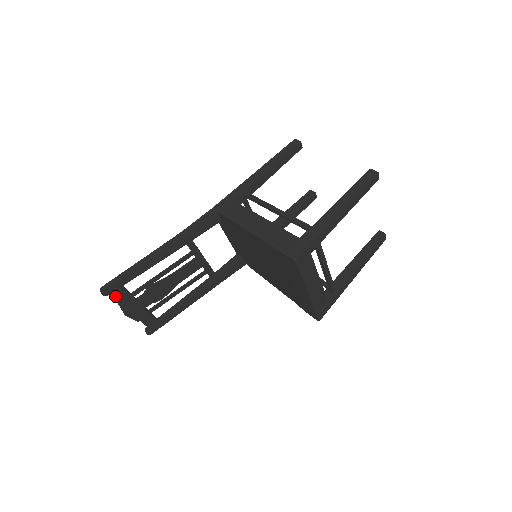
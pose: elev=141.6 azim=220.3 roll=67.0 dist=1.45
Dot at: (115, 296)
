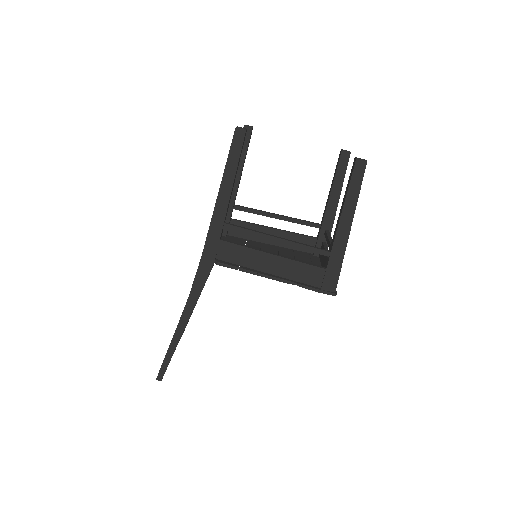
Dot at: occluded
